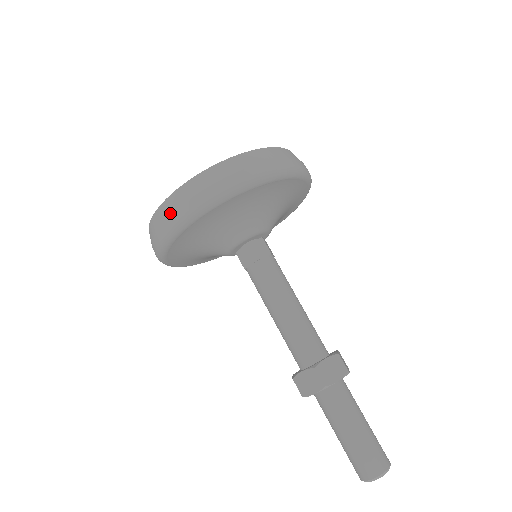
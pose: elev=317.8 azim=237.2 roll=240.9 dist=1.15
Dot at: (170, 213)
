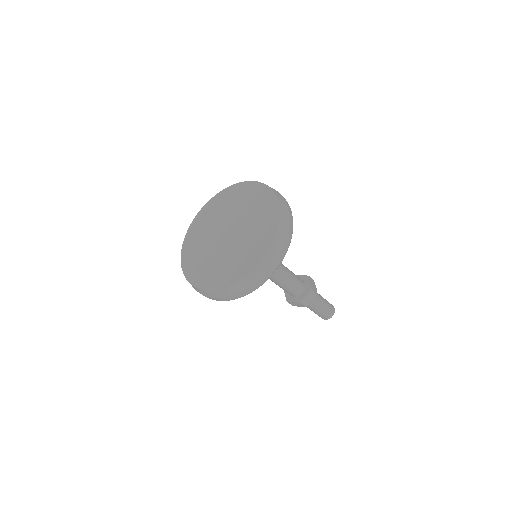
Dot at: (215, 298)
